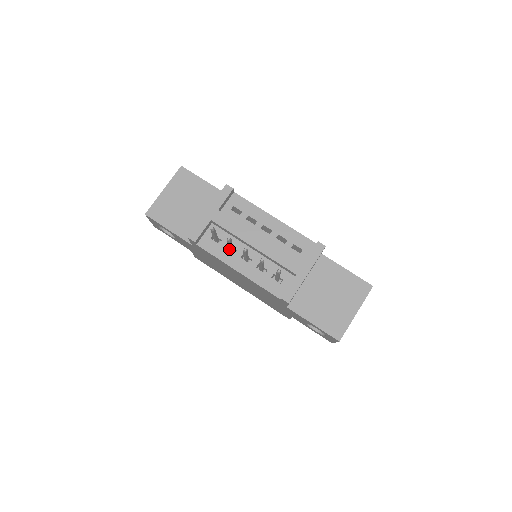
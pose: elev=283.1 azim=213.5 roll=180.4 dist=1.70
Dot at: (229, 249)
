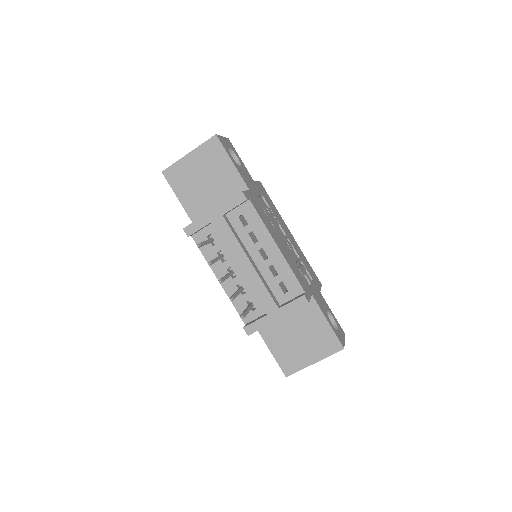
Dot at: occluded
